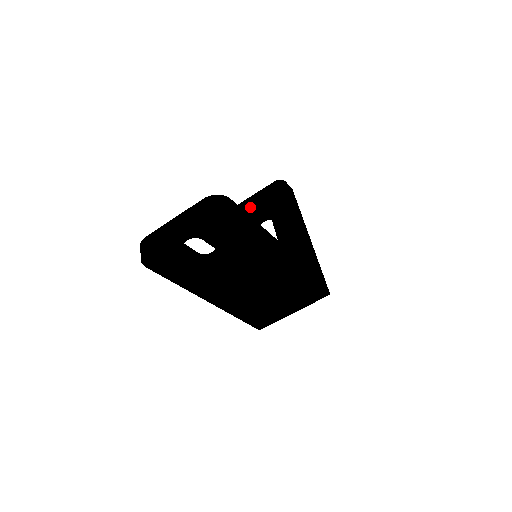
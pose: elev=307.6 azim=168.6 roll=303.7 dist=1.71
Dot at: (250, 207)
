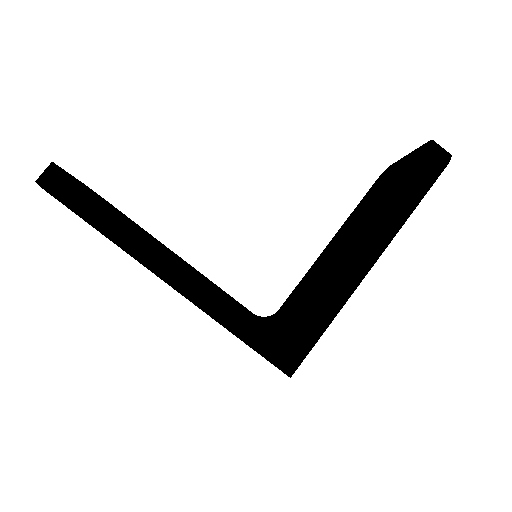
Dot at: (389, 174)
